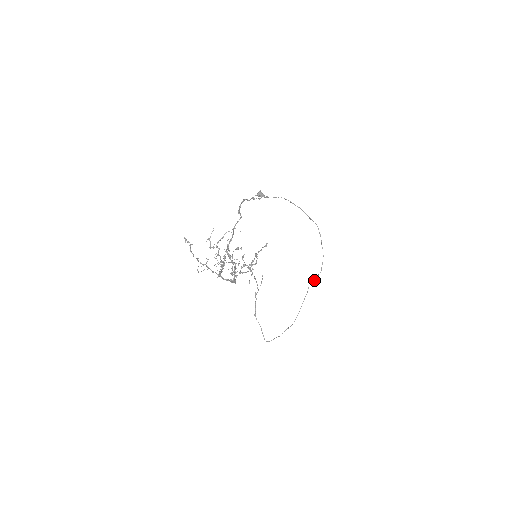
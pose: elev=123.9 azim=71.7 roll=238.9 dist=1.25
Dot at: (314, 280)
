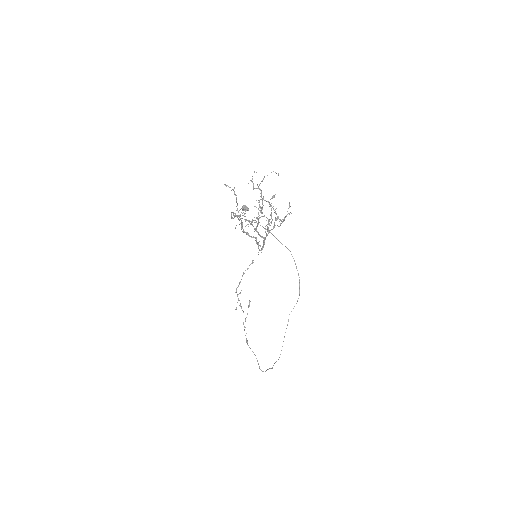
Dot at: occluded
